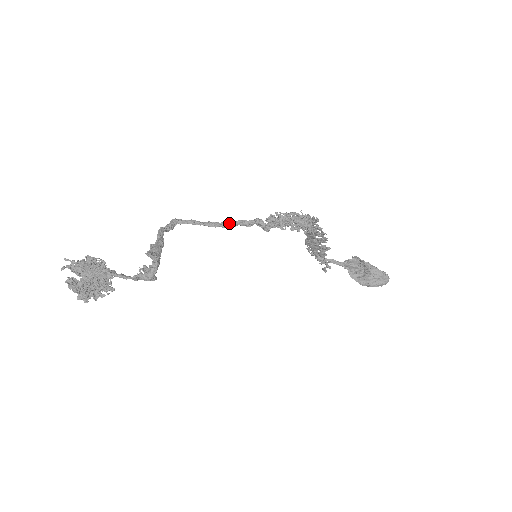
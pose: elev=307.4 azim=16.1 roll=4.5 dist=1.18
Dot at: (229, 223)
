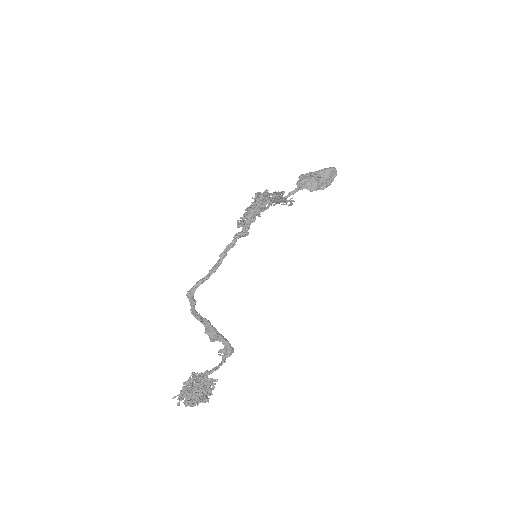
Dot at: (221, 257)
